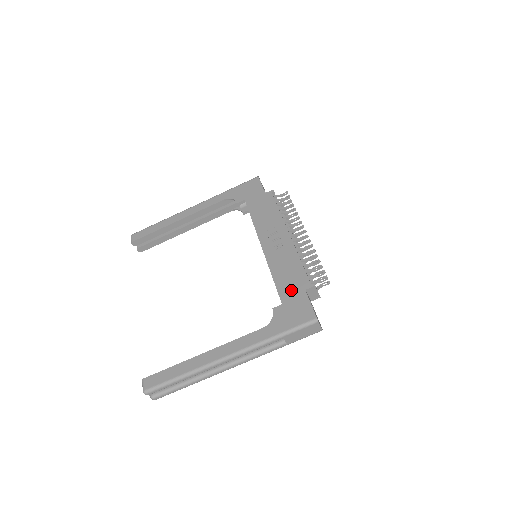
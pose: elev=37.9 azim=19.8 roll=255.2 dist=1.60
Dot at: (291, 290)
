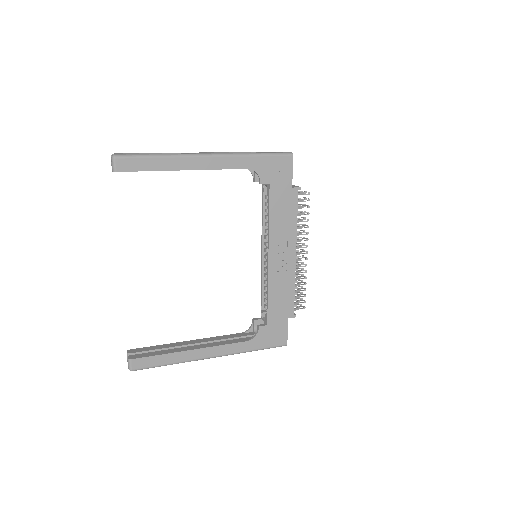
Dot at: (278, 315)
